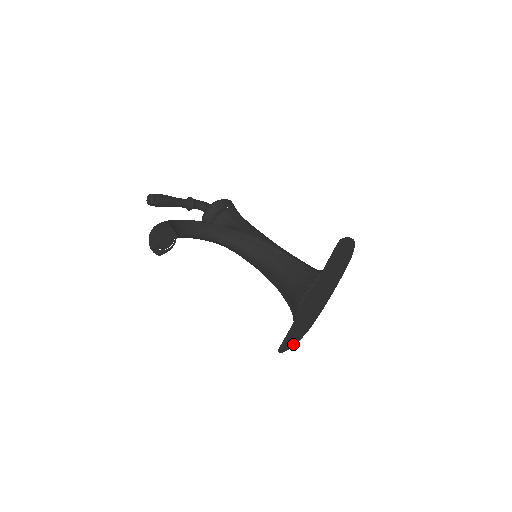
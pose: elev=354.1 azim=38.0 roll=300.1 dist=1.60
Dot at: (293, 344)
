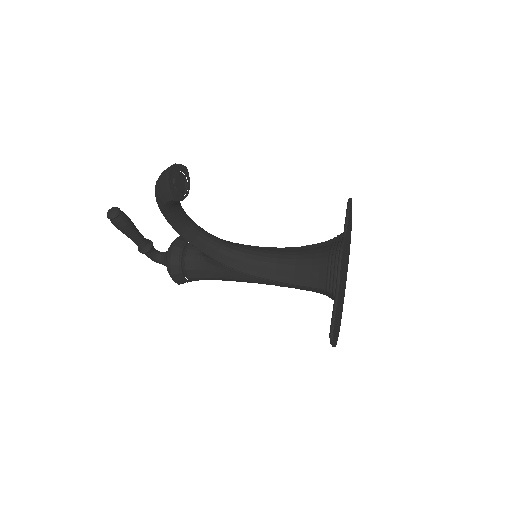
Dot at: (335, 342)
